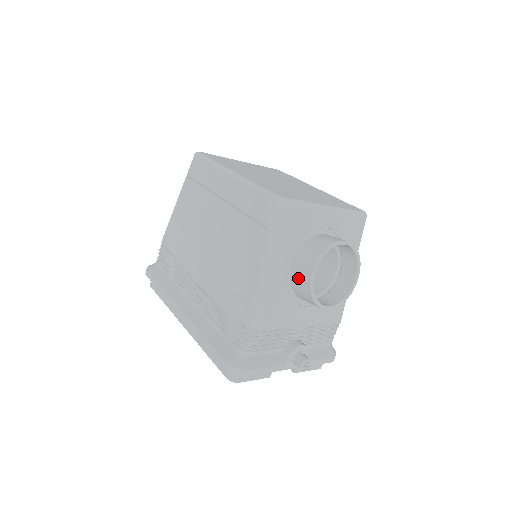
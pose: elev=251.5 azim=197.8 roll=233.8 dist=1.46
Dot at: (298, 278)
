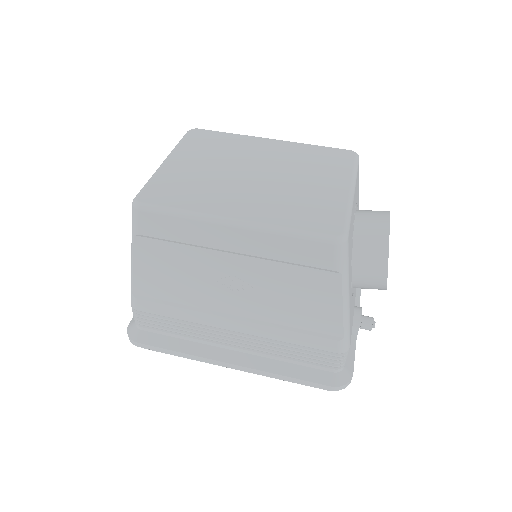
Dot at: (367, 283)
